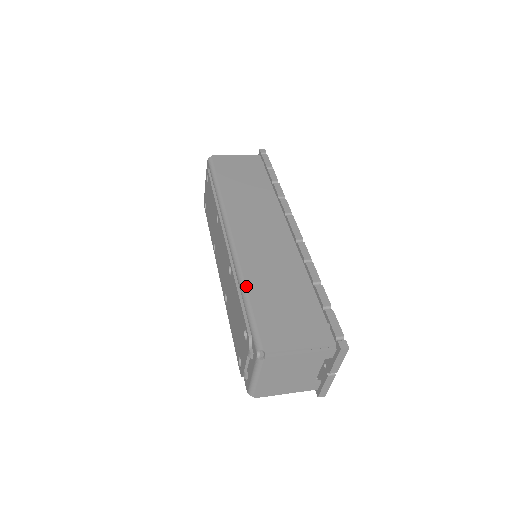
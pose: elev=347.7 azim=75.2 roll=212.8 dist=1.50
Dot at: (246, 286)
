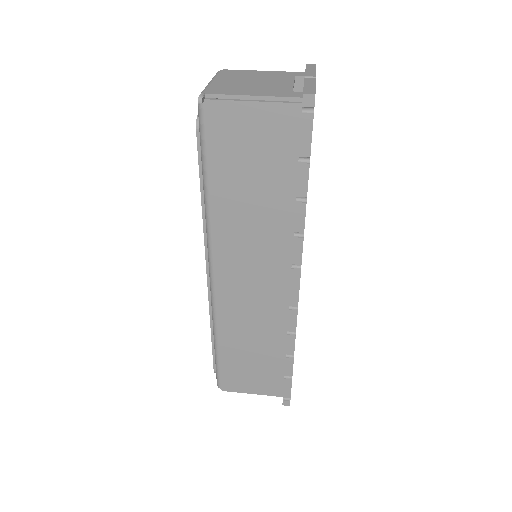
Dot at: (218, 341)
